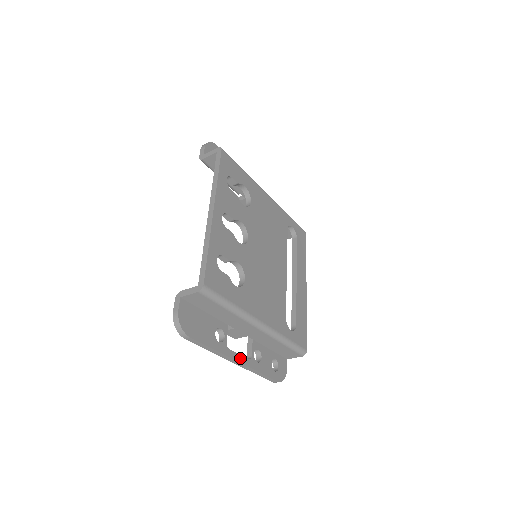
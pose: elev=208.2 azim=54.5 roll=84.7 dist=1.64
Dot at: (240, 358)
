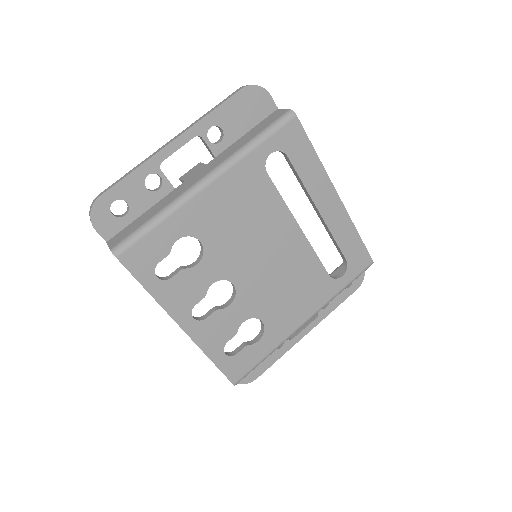
Dot at: (308, 329)
